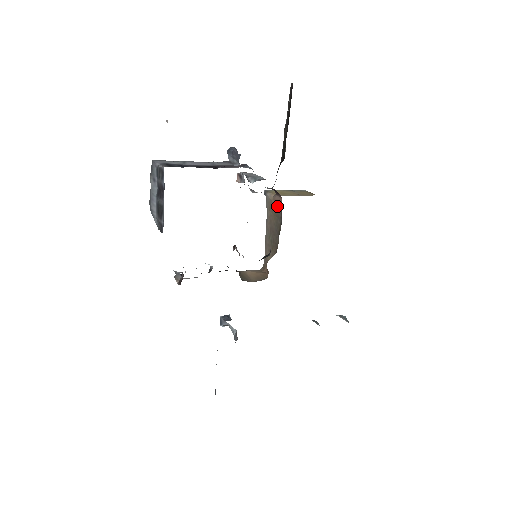
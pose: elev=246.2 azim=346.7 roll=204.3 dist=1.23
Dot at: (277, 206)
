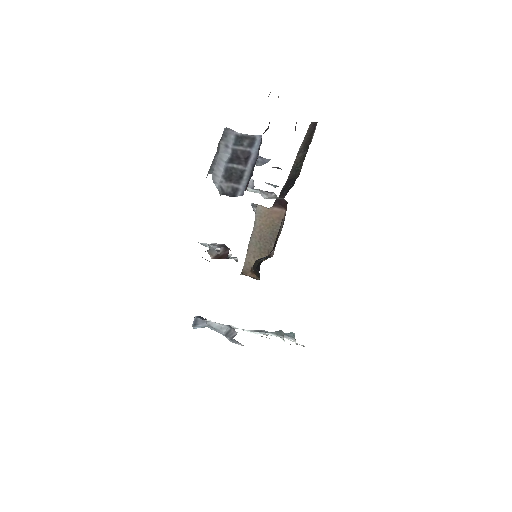
Dot at: (276, 216)
